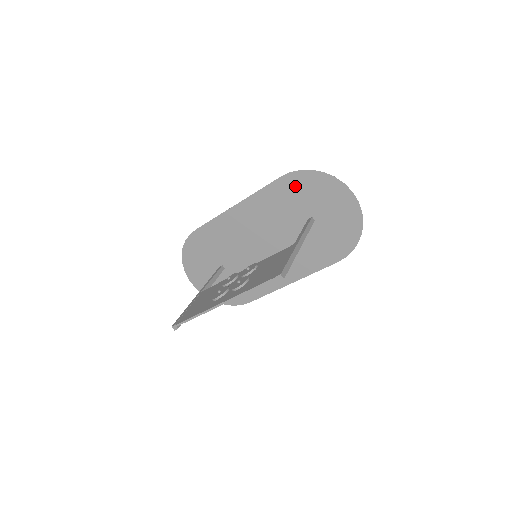
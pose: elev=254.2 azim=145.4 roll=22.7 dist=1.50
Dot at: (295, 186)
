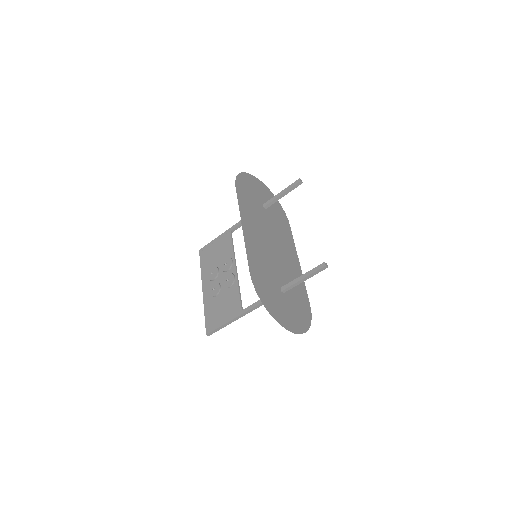
Dot at: (260, 282)
